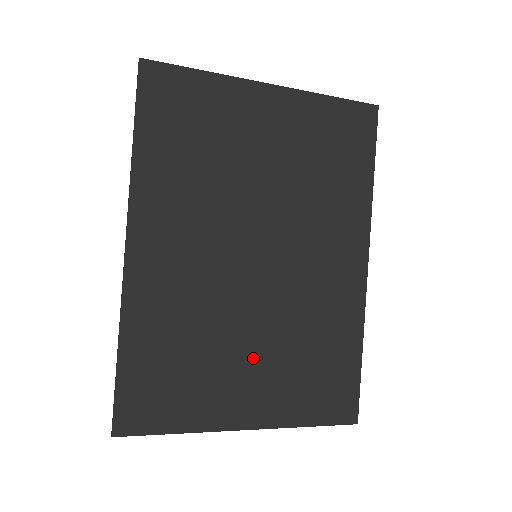
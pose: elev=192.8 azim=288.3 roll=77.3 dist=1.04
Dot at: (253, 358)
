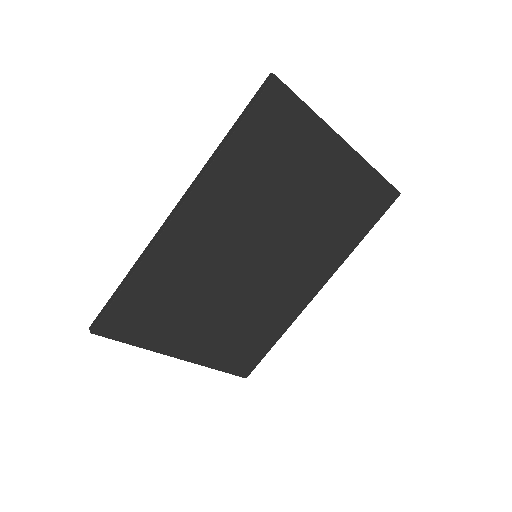
Dot at: (212, 319)
